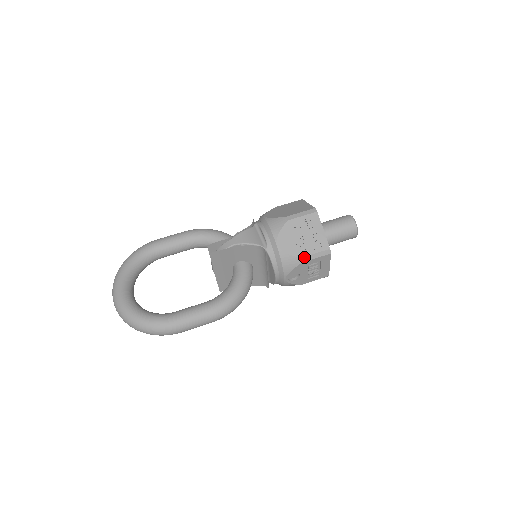
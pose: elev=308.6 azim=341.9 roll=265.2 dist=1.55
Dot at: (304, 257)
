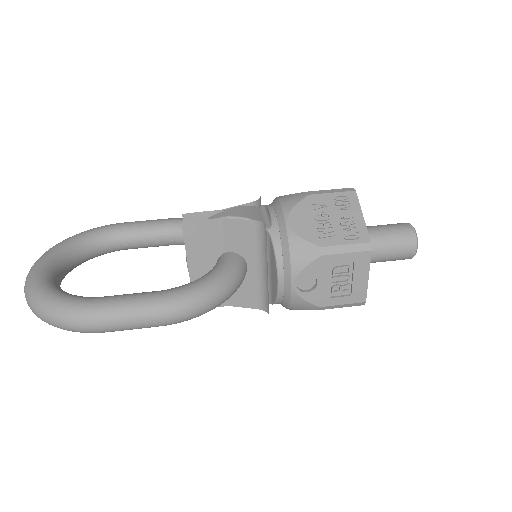
Dot at: (327, 247)
